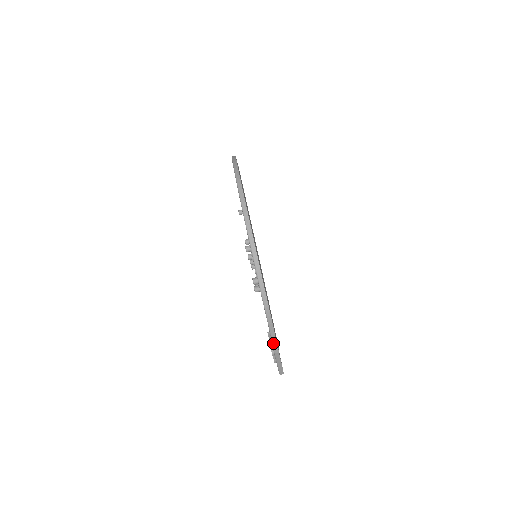
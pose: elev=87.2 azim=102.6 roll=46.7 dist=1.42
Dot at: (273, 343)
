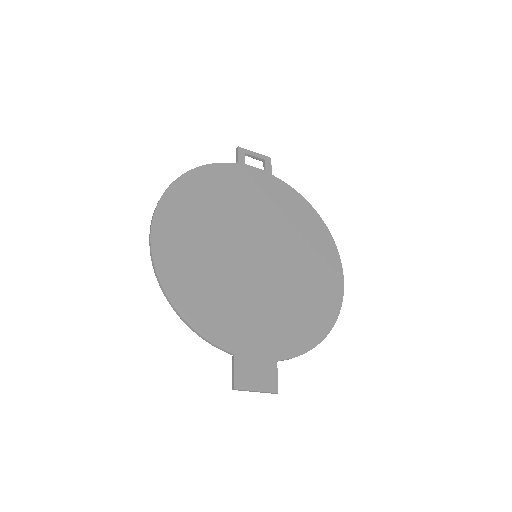
Dot at: (232, 378)
